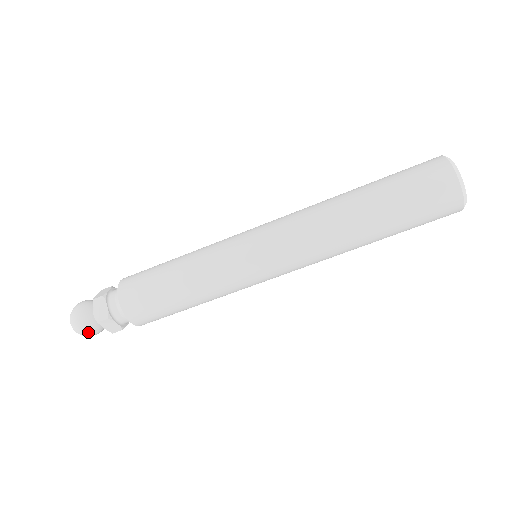
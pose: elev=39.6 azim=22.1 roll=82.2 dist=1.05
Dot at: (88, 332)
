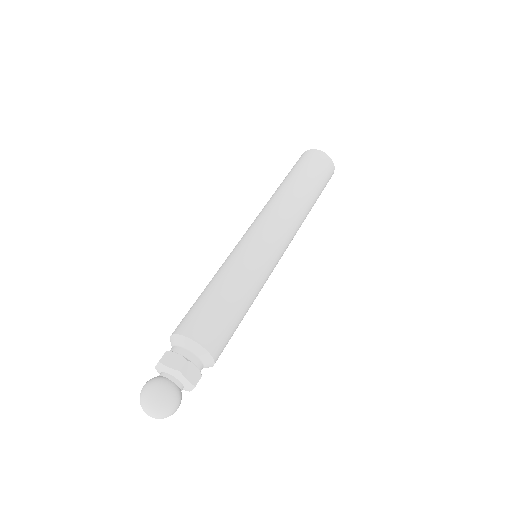
Dot at: occluded
